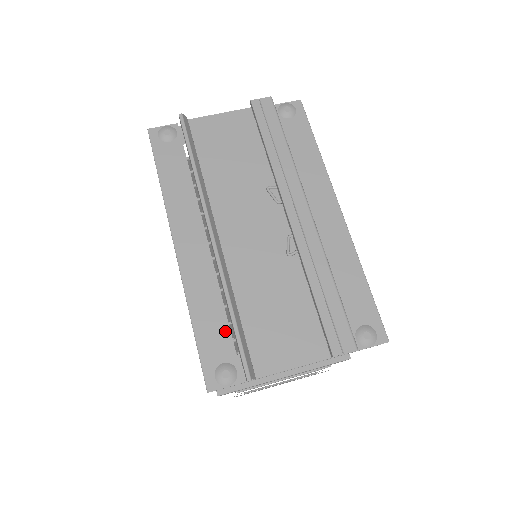
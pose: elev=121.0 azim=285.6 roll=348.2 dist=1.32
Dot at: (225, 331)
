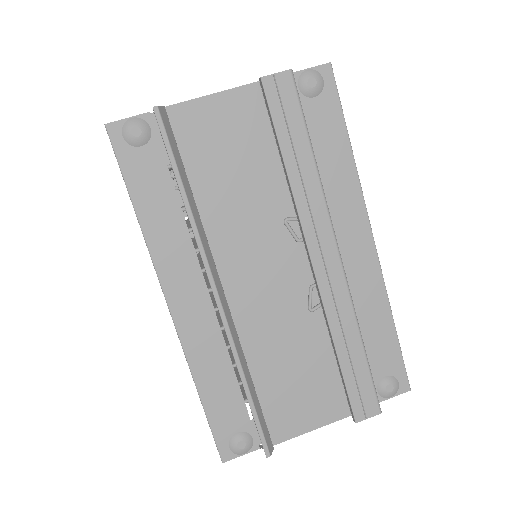
Dot at: (237, 400)
